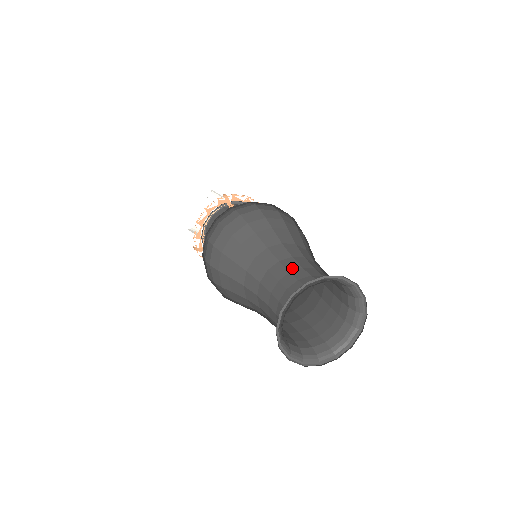
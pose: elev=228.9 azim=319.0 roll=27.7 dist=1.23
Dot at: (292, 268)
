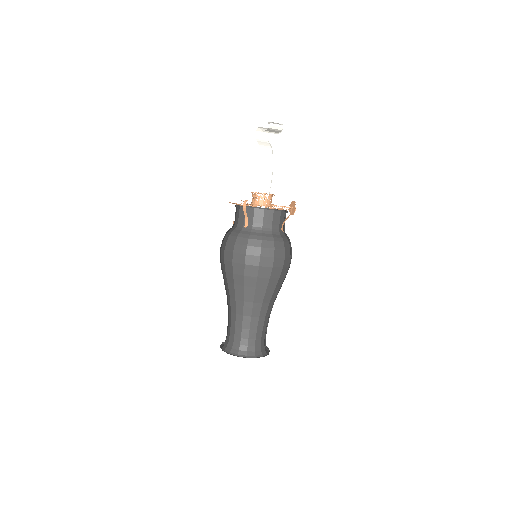
Dot at: (238, 325)
